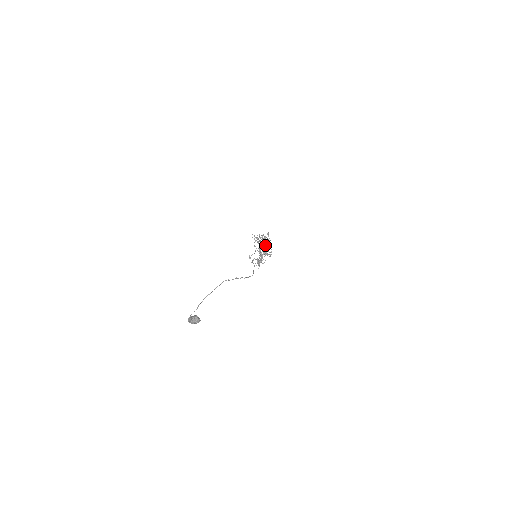
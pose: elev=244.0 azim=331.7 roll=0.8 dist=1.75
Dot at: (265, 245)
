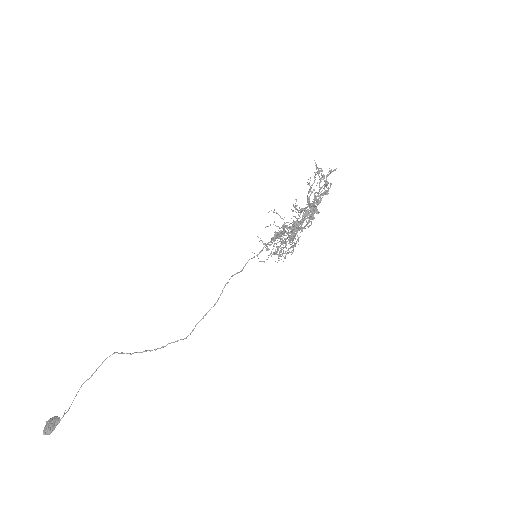
Dot at: occluded
